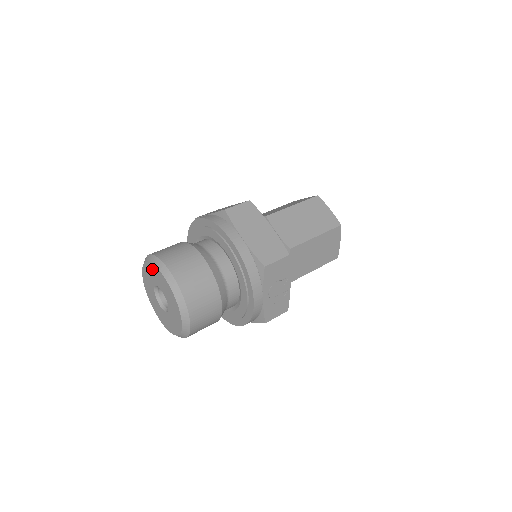
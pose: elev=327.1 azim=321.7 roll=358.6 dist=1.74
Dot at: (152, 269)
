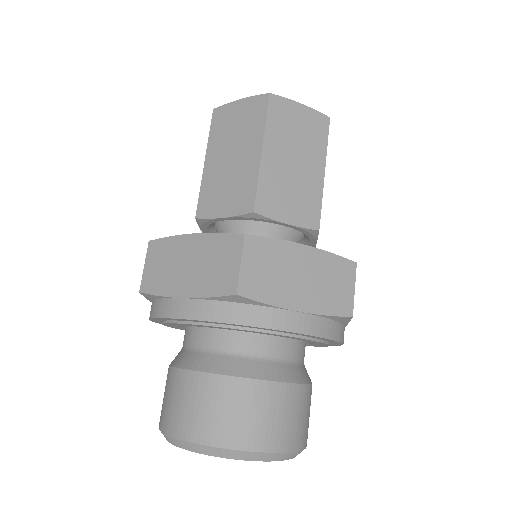
Dot at: occluded
